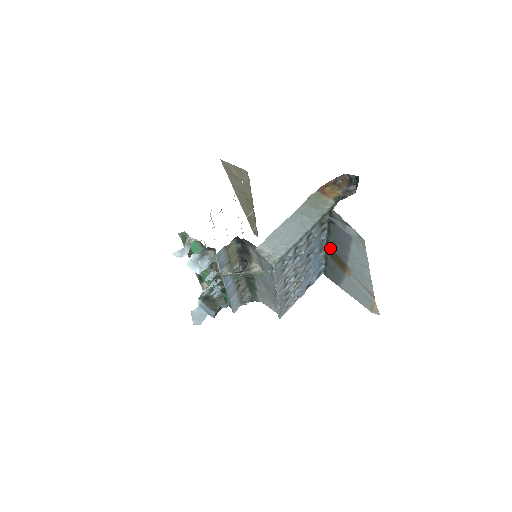
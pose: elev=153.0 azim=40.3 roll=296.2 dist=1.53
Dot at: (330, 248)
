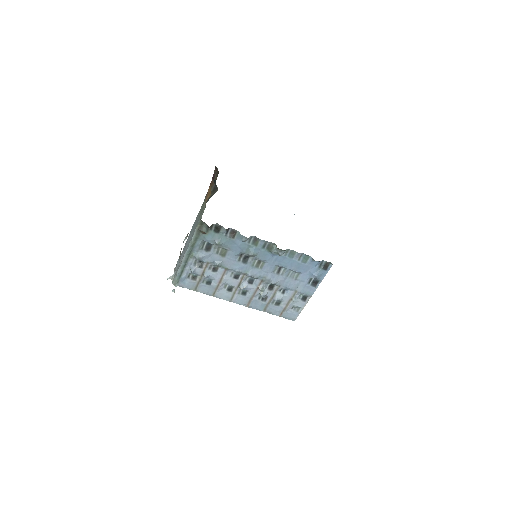
Dot at: occluded
